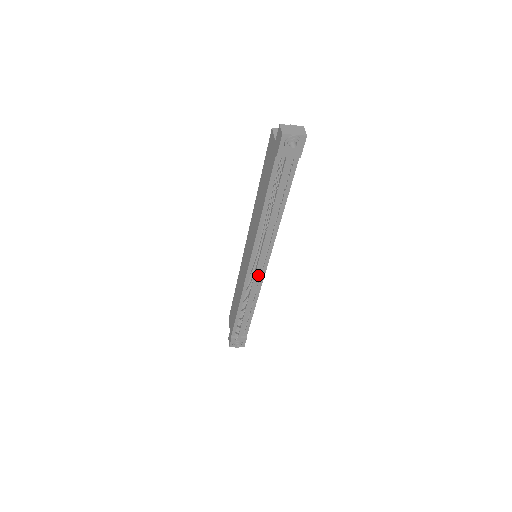
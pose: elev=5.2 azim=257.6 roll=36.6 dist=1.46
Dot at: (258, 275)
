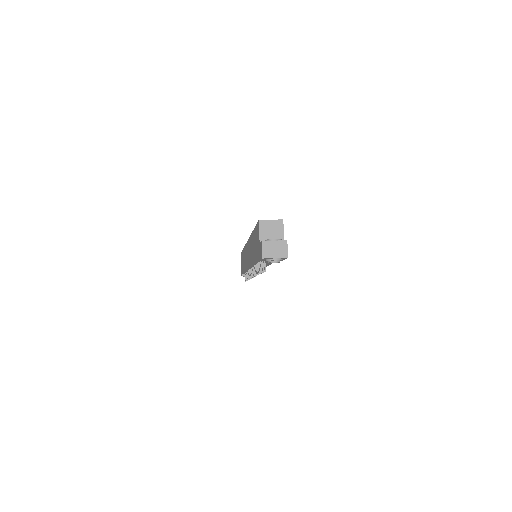
Dot at: occluded
